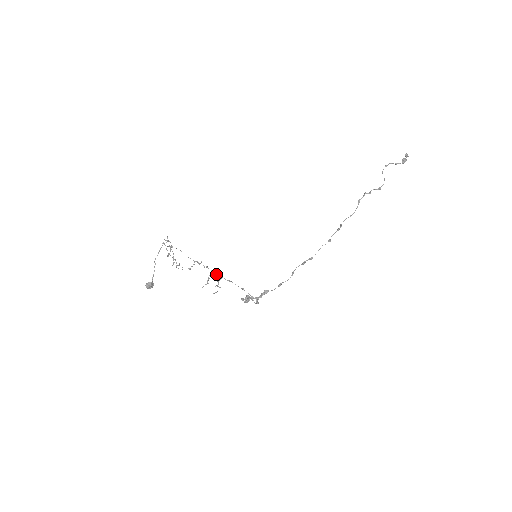
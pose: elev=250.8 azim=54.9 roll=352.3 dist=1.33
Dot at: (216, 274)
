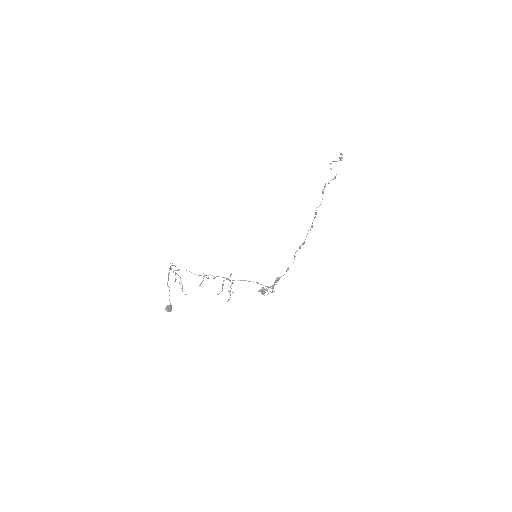
Dot at: (228, 279)
